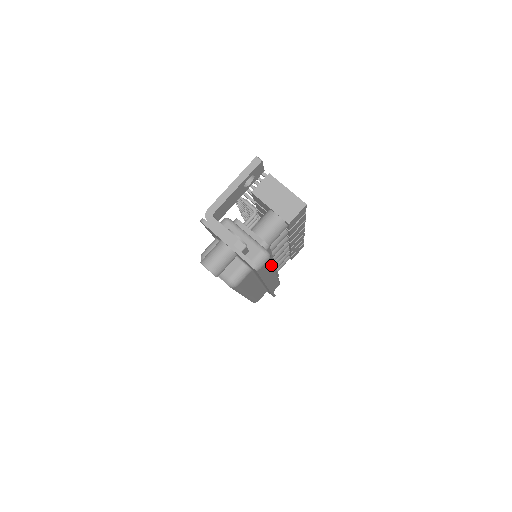
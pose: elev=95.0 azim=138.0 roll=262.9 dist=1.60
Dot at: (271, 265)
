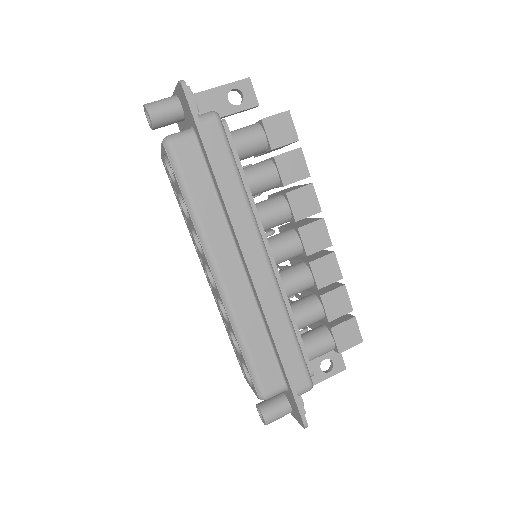
Dot at: (233, 169)
